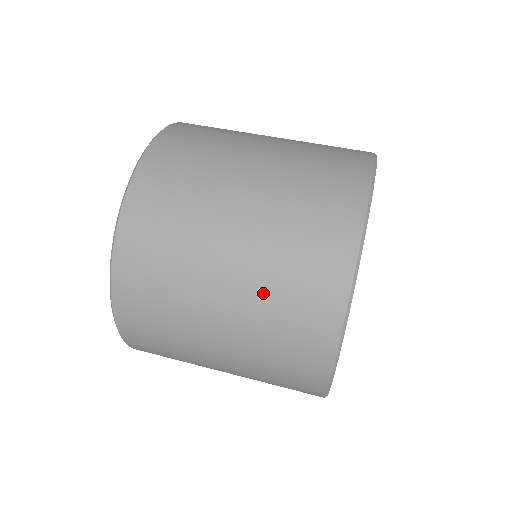
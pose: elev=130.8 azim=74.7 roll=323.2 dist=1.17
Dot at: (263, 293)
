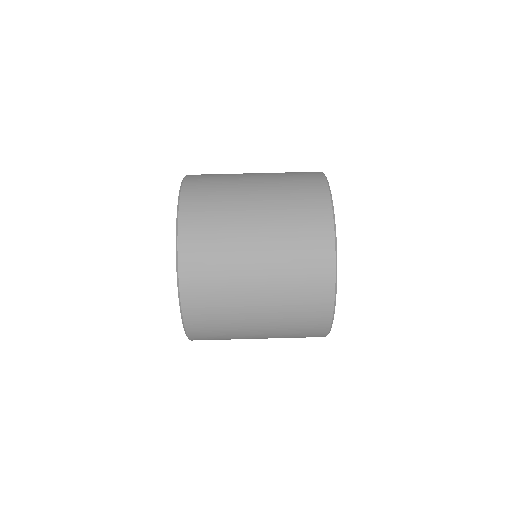
Dot at: (282, 234)
